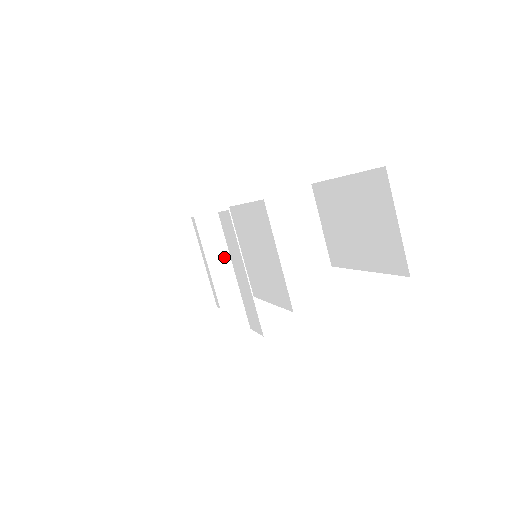
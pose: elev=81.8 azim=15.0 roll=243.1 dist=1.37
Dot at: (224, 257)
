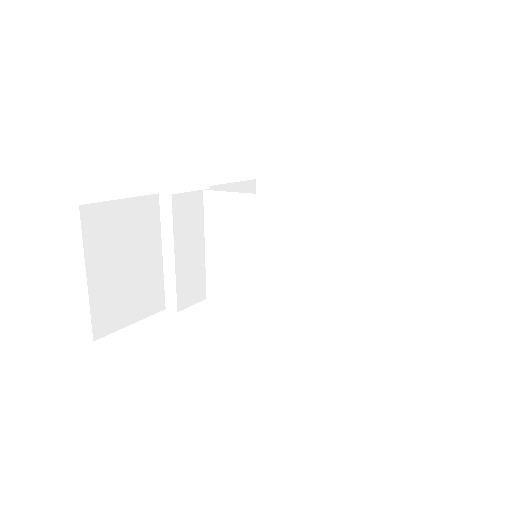
Dot at: (190, 250)
